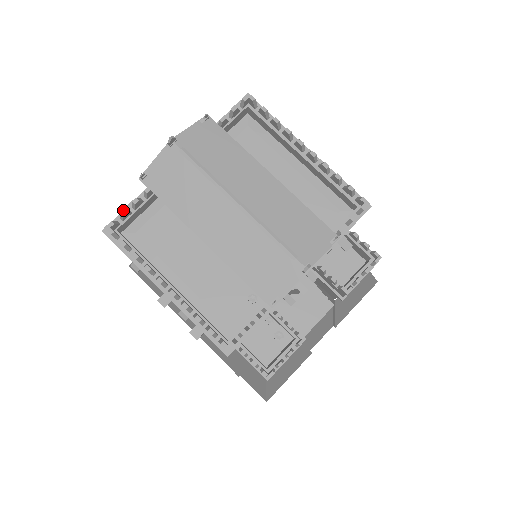
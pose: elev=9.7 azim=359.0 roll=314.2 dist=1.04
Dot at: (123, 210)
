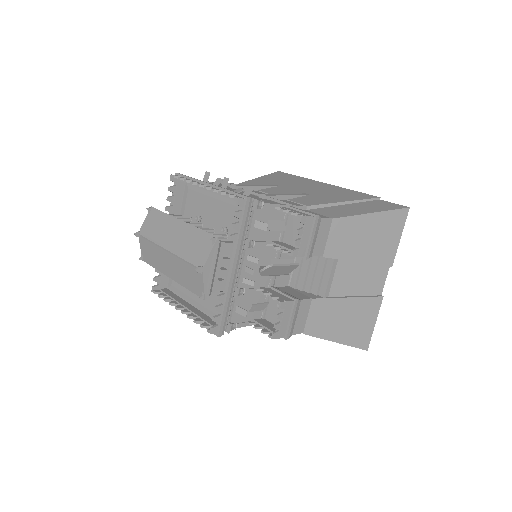
Dot at: (153, 278)
